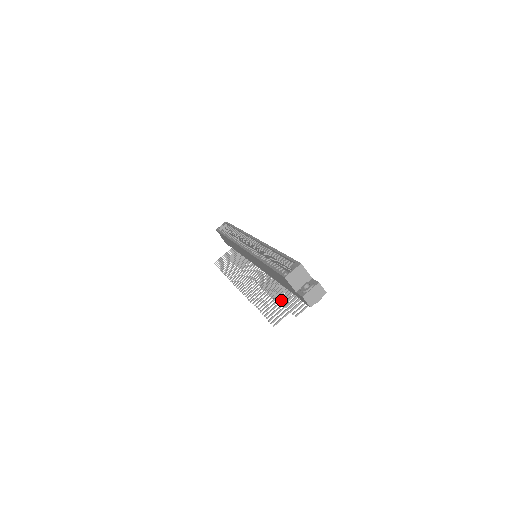
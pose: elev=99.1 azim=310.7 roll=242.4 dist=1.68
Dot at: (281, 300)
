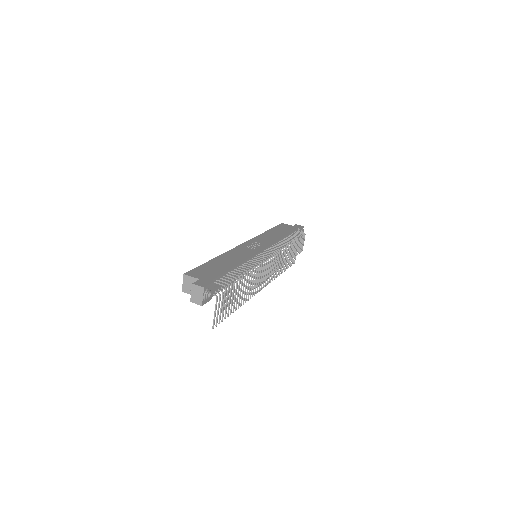
Dot at: occluded
